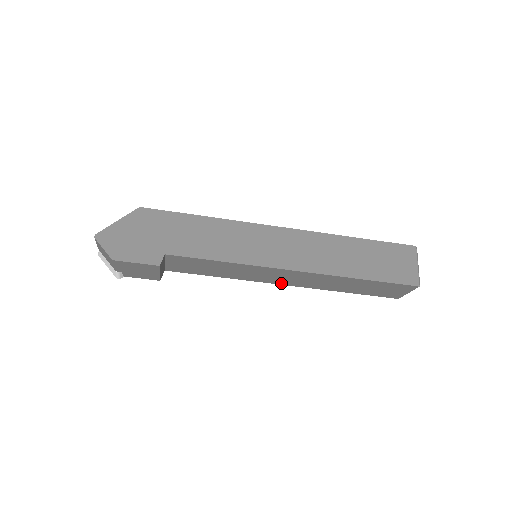
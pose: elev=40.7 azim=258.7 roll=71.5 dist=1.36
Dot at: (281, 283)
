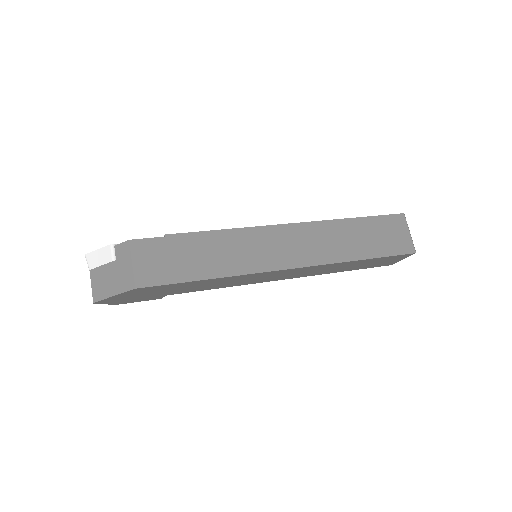
Dot at: occluded
